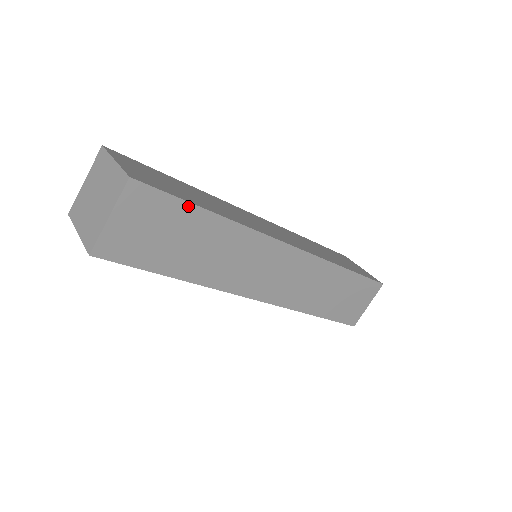
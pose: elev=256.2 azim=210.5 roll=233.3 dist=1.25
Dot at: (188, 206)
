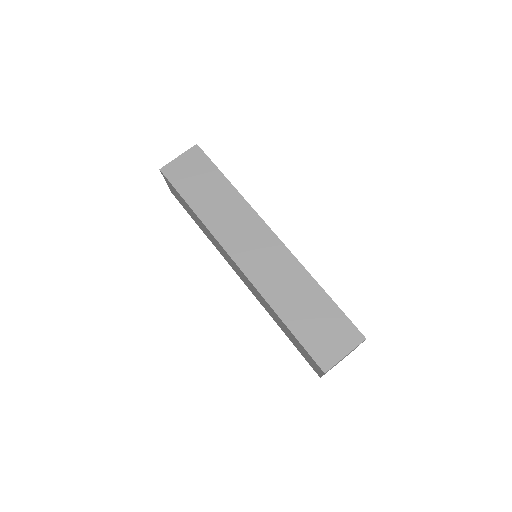
Dot at: (217, 170)
